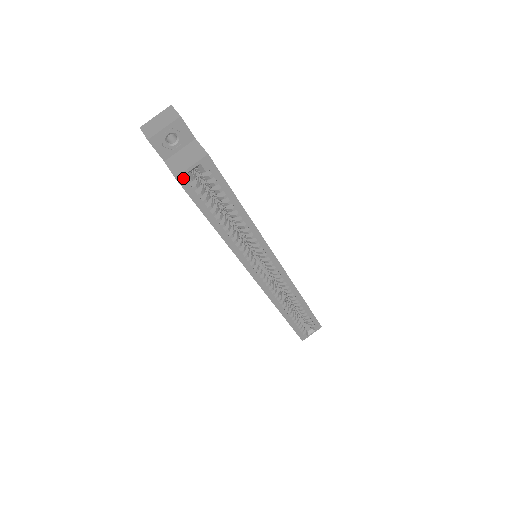
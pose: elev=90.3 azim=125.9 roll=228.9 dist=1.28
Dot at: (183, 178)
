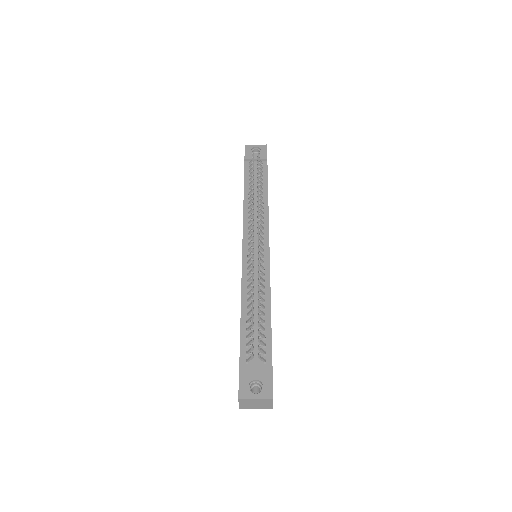
Dot at: occluded
